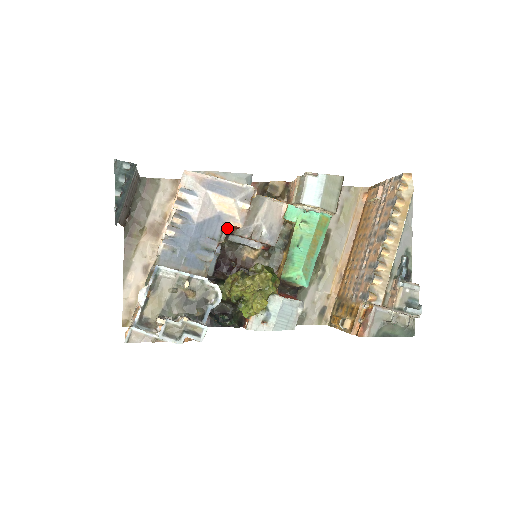
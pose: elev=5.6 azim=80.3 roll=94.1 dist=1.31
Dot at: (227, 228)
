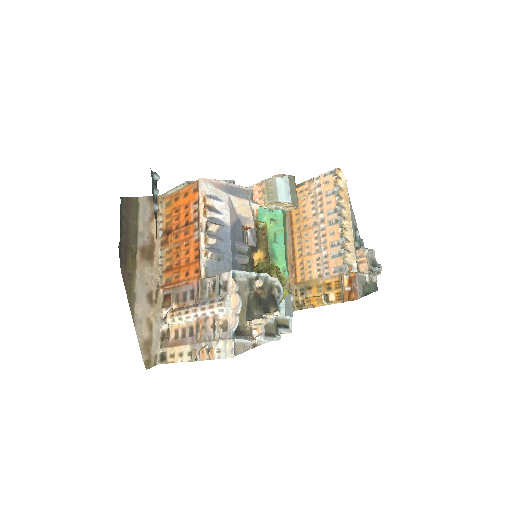
Dot at: occluded
